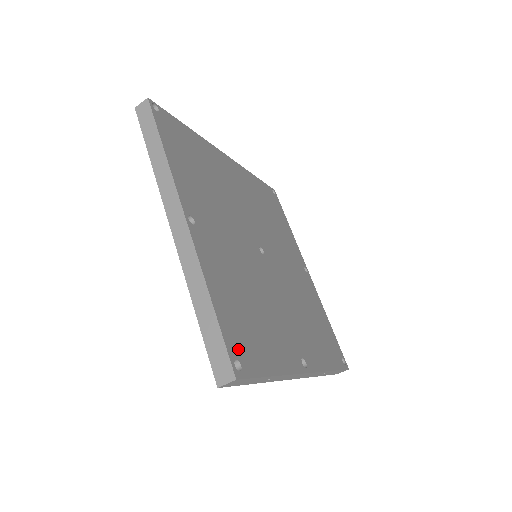
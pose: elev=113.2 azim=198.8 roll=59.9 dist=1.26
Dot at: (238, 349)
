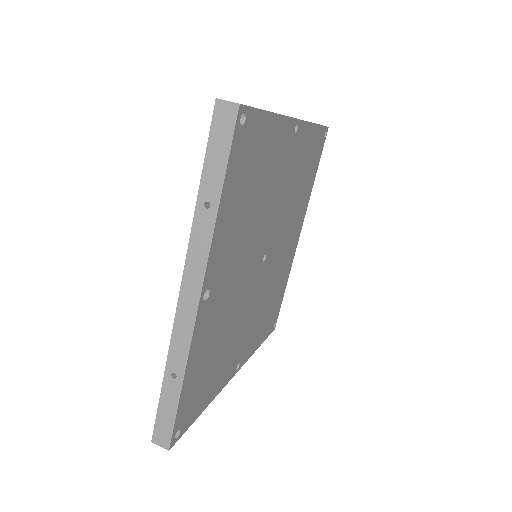
Dot at: (248, 132)
